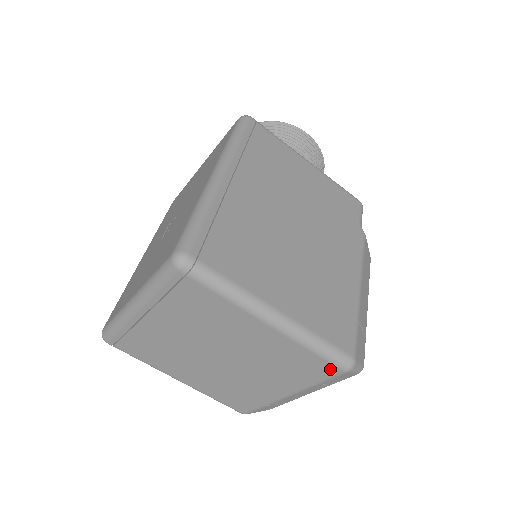
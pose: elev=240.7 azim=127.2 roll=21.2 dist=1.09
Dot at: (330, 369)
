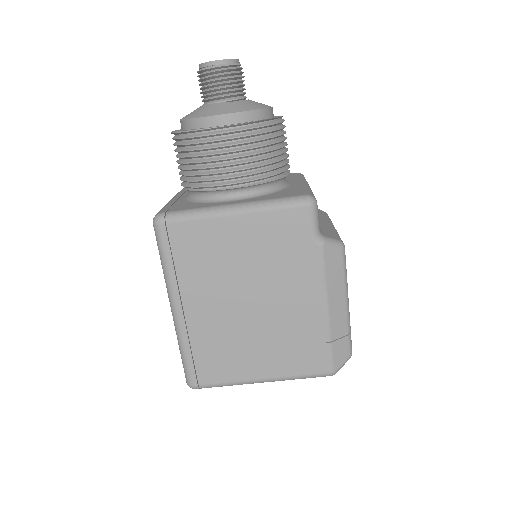
Dot at: occluded
